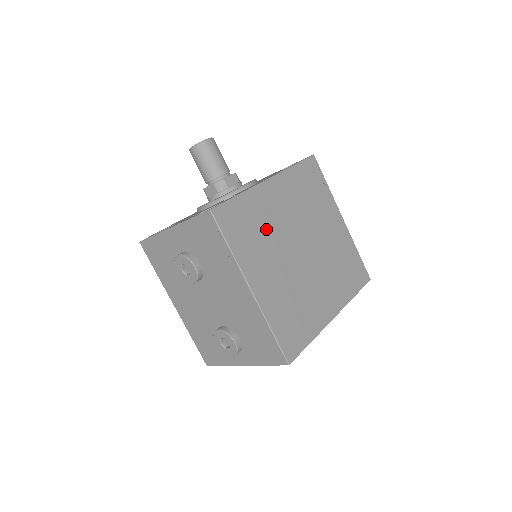
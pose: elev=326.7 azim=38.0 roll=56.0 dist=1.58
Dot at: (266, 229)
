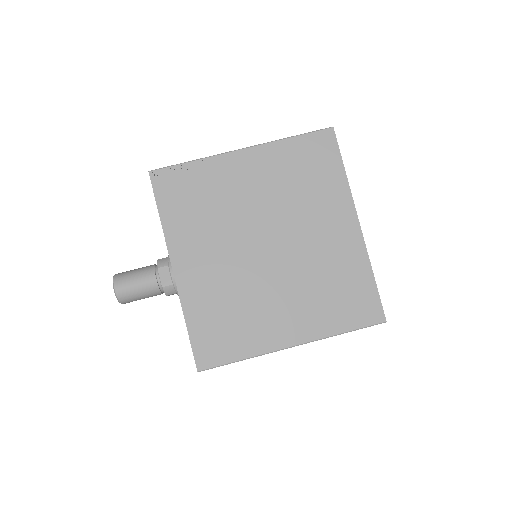
Dot at: (232, 298)
